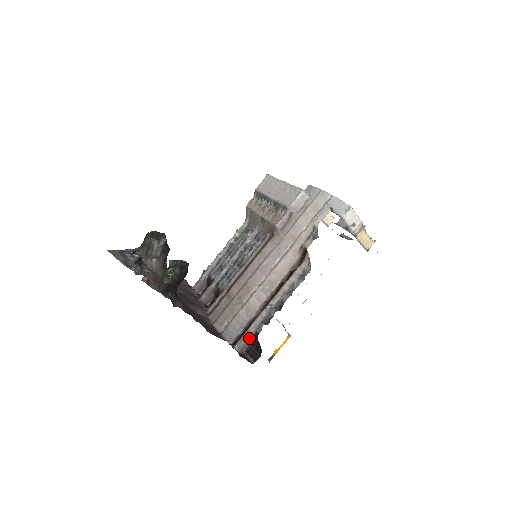
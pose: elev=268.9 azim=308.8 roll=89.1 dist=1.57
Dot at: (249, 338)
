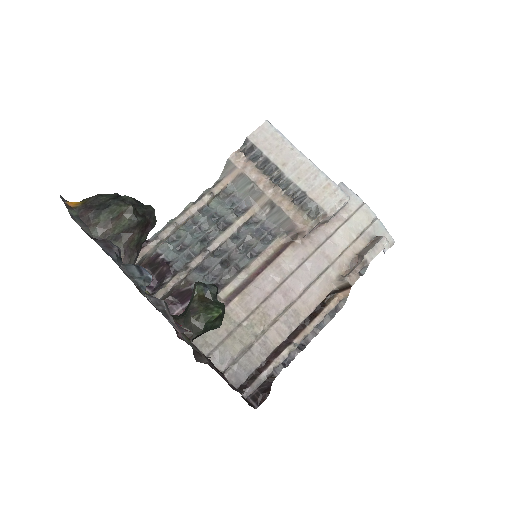
Dot at: (261, 382)
